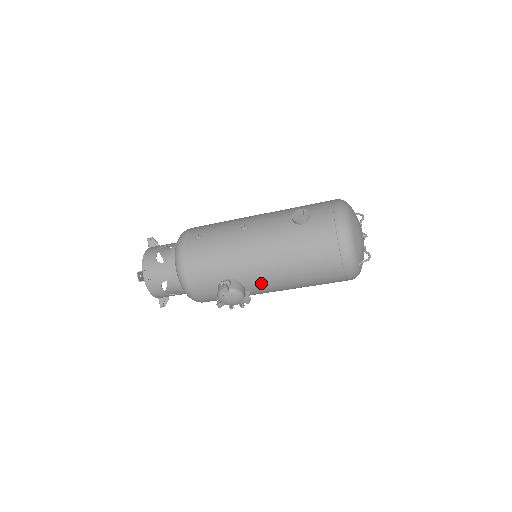
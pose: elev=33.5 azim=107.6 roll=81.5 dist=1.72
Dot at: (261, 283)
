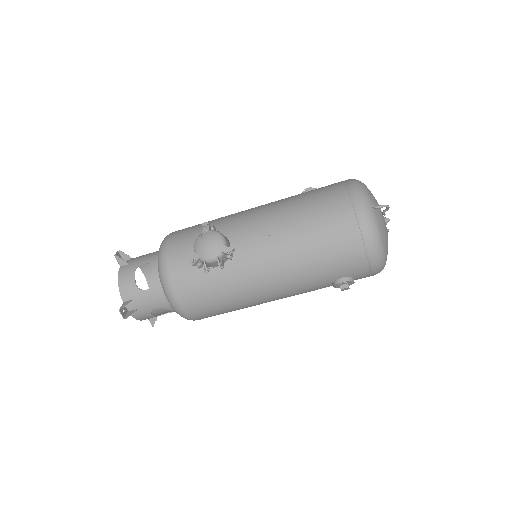
Dot at: (251, 236)
